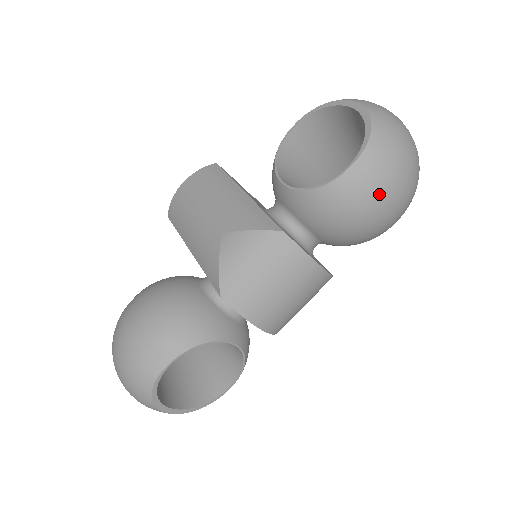
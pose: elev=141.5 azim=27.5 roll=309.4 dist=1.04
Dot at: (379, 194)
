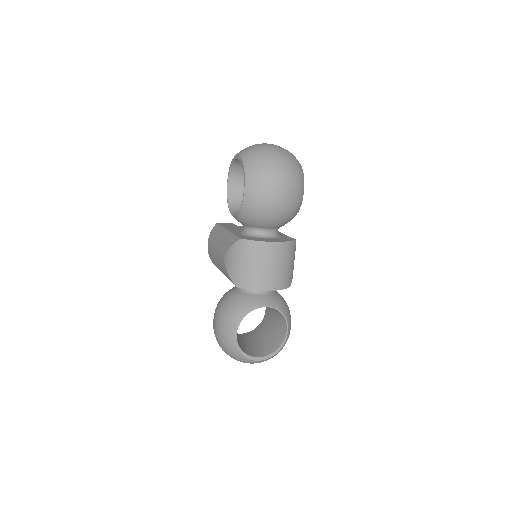
Dot at: (267, 191)
